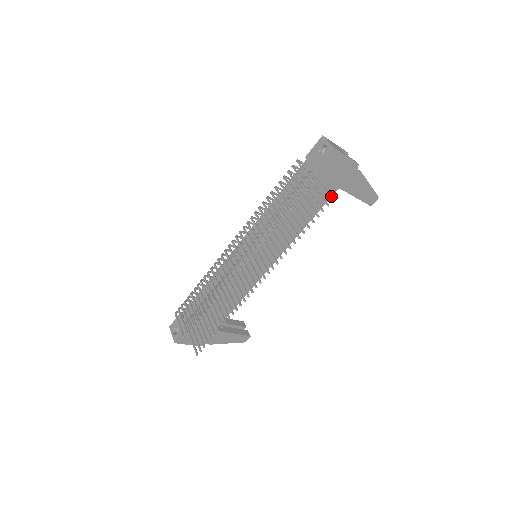
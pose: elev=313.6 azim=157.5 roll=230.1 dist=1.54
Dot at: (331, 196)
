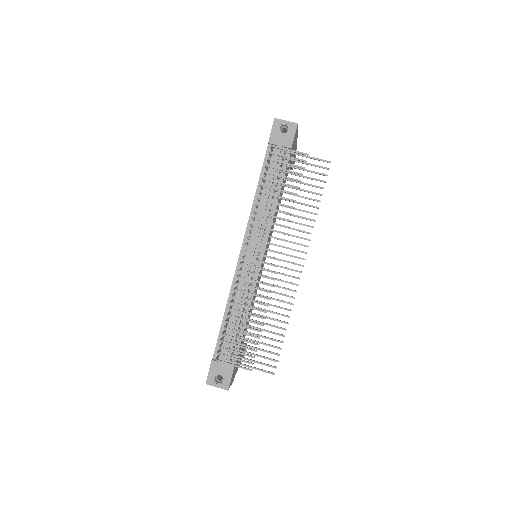
Dot at: (326, 160)
